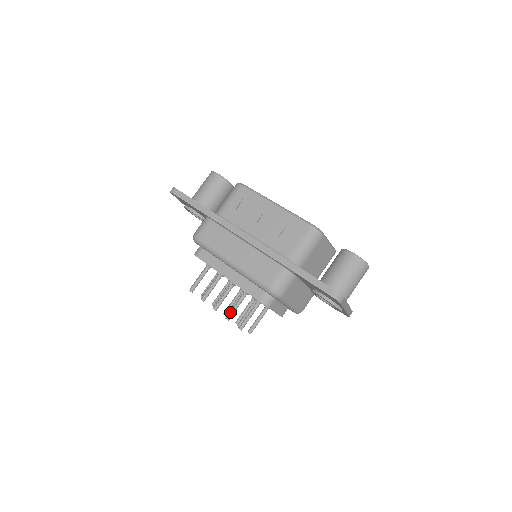
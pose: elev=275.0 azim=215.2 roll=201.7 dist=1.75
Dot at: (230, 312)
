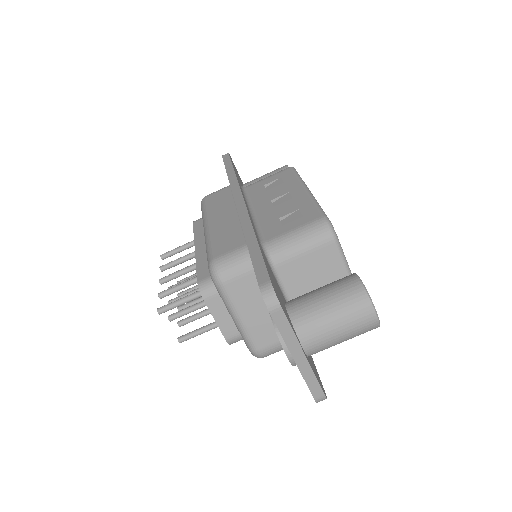
Dot at: occluded
